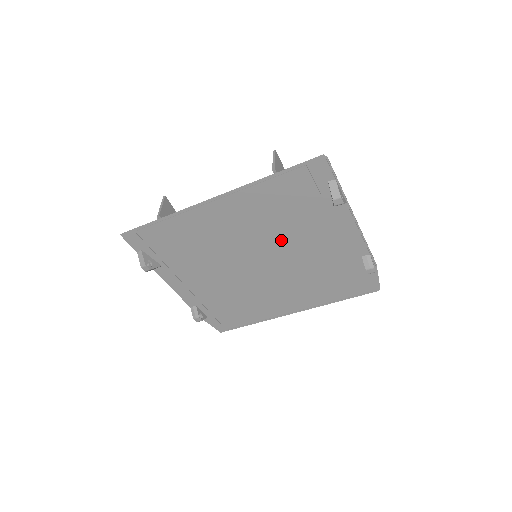
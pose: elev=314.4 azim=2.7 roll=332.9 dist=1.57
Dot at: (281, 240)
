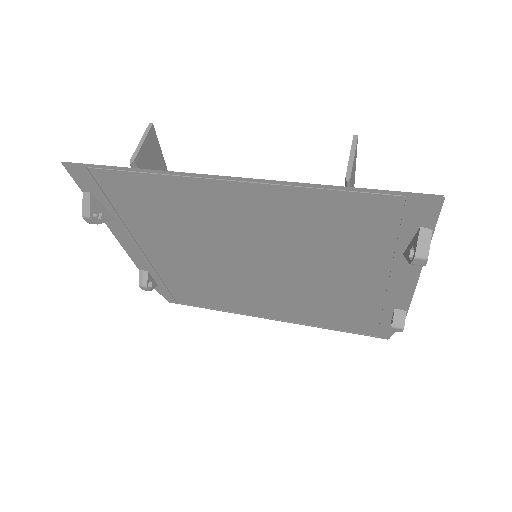
Dot at: (302, 257)
